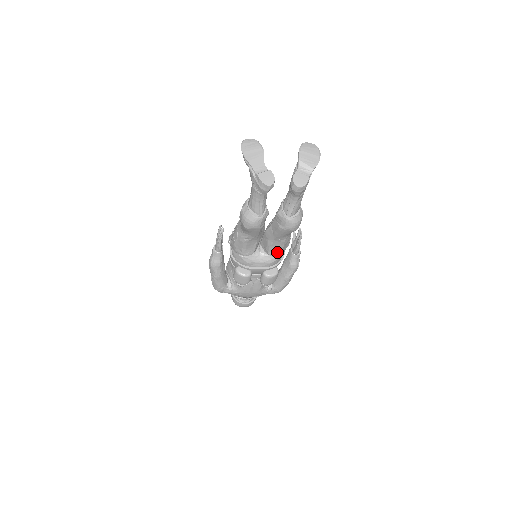
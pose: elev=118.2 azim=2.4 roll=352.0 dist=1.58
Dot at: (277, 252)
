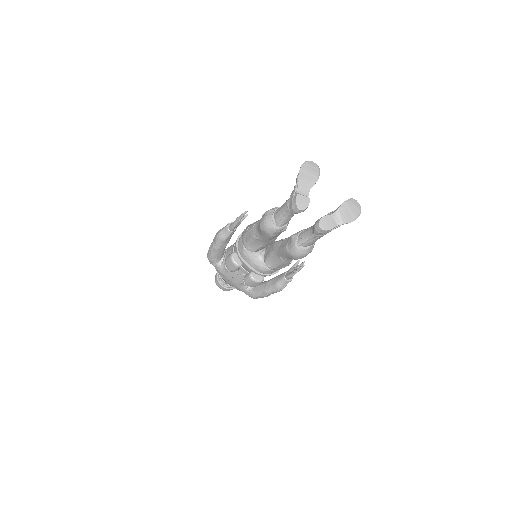
Dot at: (272, 265)
